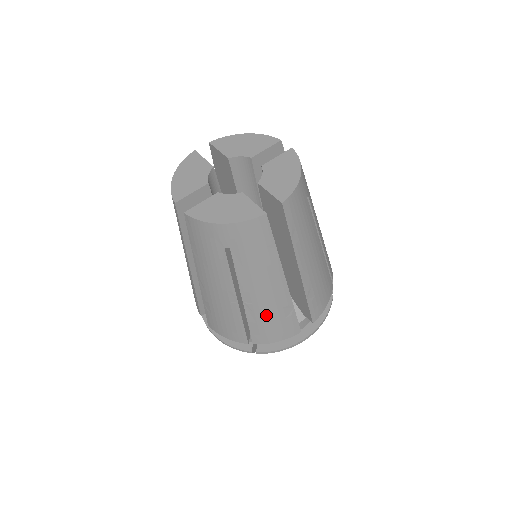
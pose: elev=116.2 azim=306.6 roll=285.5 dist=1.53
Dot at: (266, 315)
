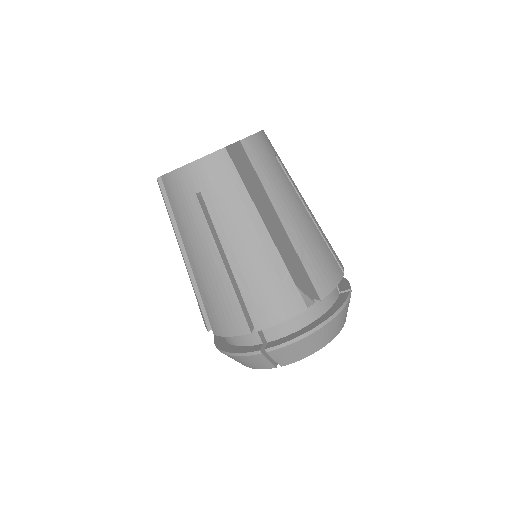
Dot at: (257, 279)
